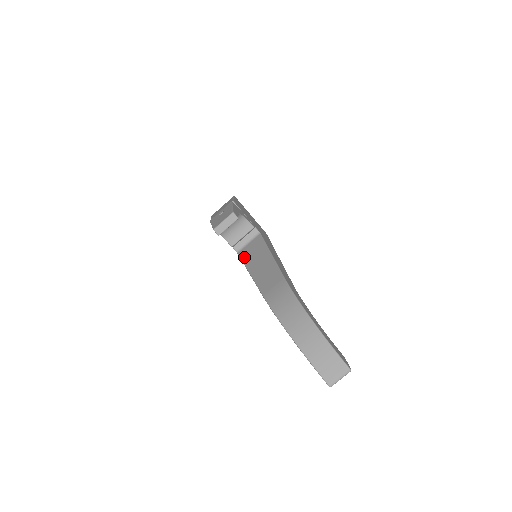
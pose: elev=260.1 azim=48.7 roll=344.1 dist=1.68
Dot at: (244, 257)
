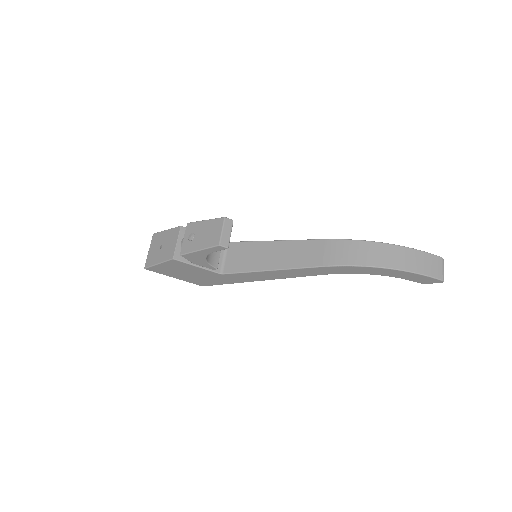
Dot at: (240, 268)
